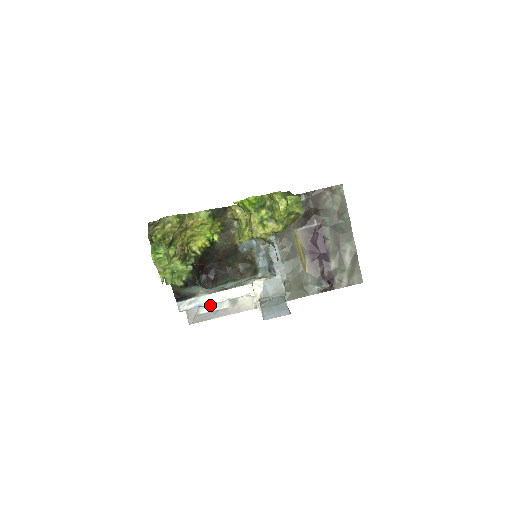
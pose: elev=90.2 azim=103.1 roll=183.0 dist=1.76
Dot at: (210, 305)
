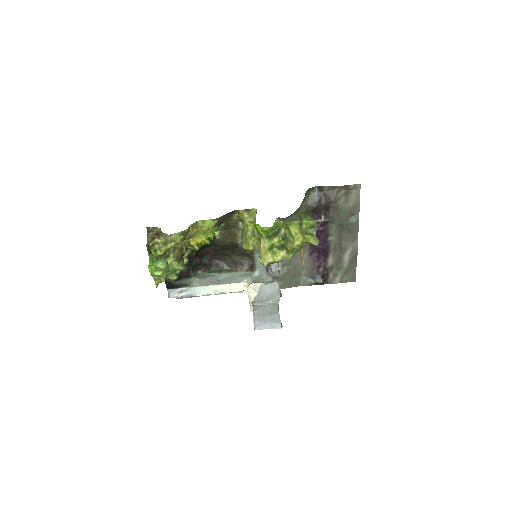
Dot at: occluded
